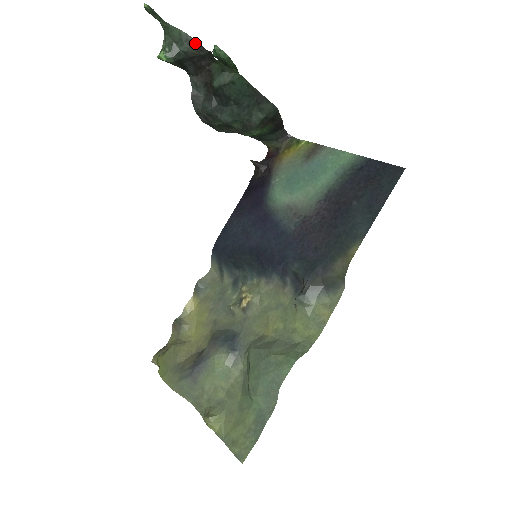
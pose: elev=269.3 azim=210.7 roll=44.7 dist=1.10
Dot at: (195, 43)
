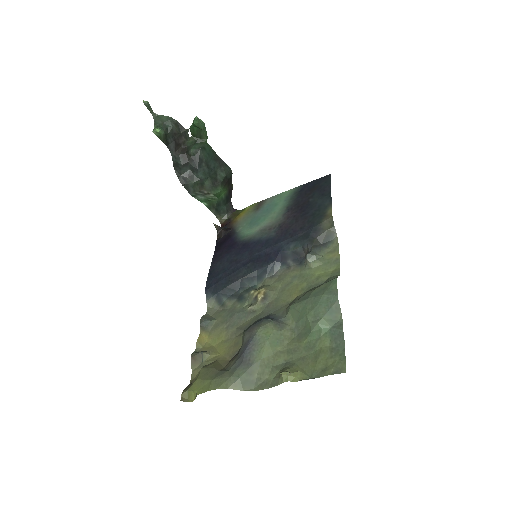
Dot at: (177, 124)
